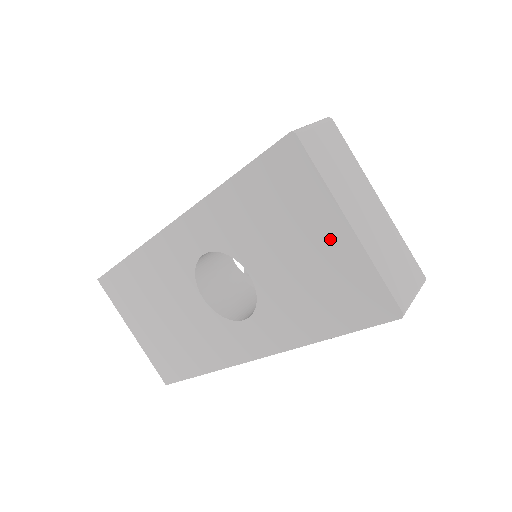
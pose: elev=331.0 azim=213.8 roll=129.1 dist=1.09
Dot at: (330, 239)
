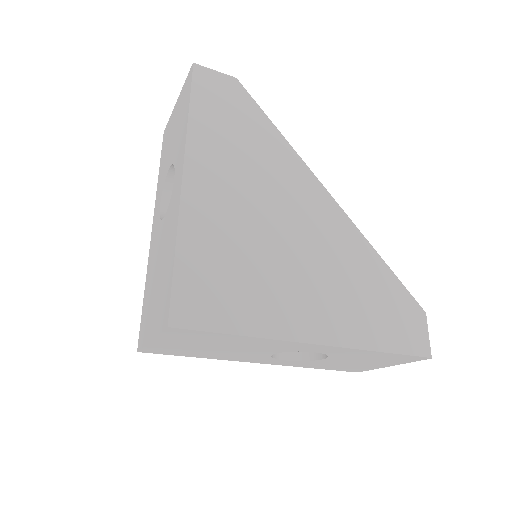
Dot at: (176, 111)
